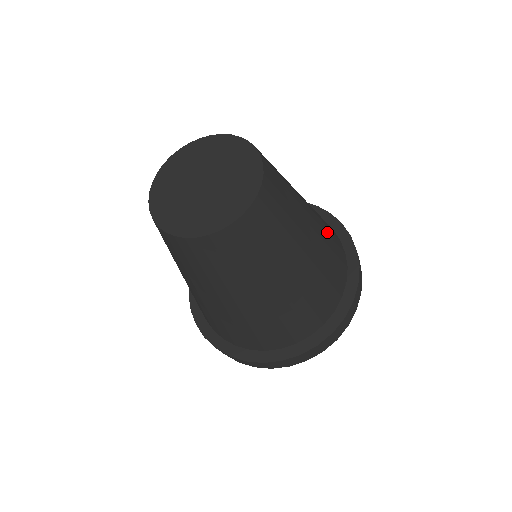
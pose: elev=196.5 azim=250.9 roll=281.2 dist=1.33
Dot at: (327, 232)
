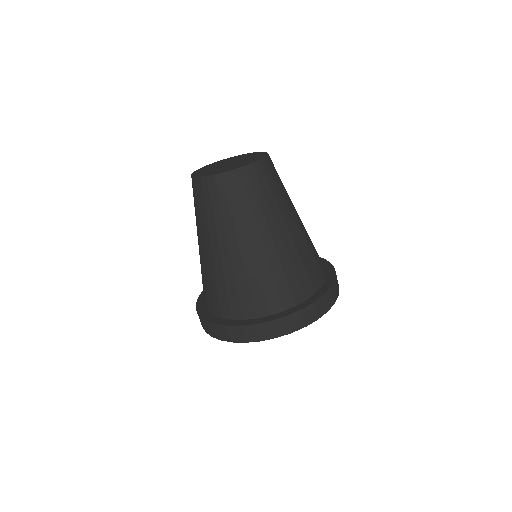
Dot at: (310, 239)
